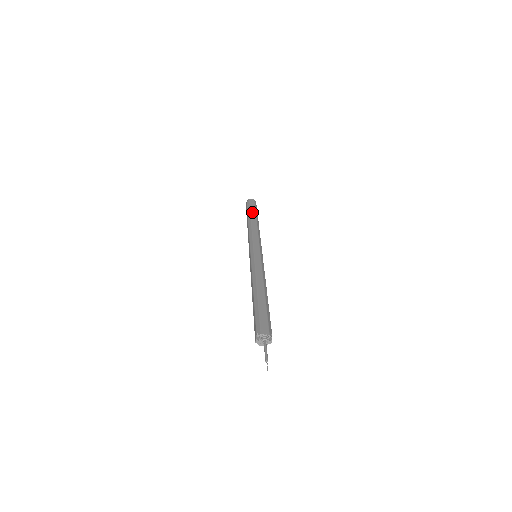
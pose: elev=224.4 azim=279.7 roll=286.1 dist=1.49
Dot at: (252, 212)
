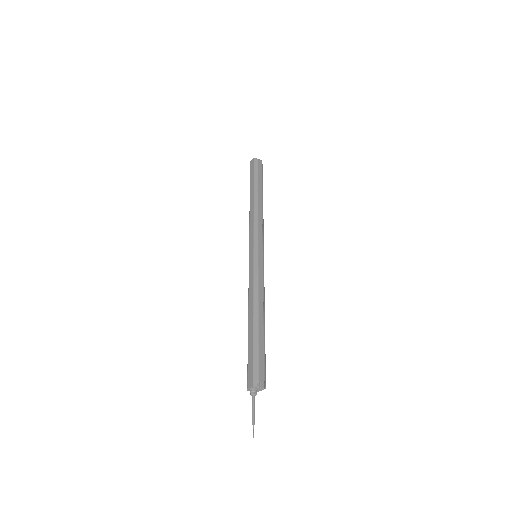
Dot at: (251, 185)
